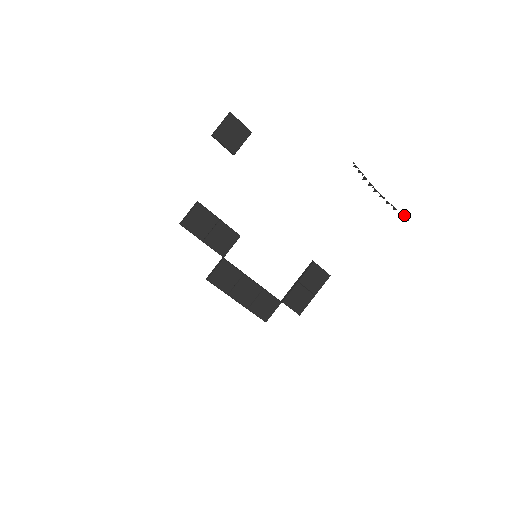
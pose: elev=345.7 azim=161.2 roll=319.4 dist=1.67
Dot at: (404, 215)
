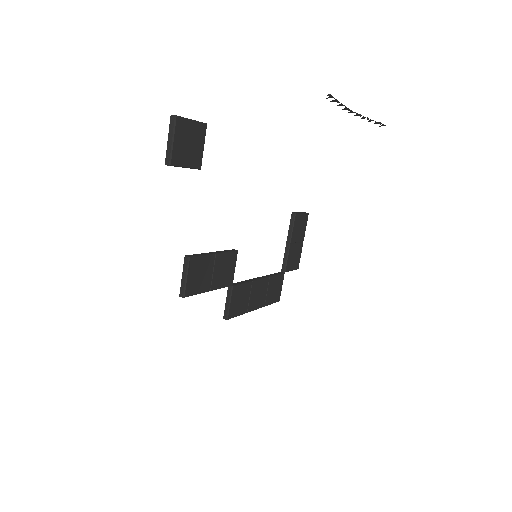
Dot at: (379, 122)
